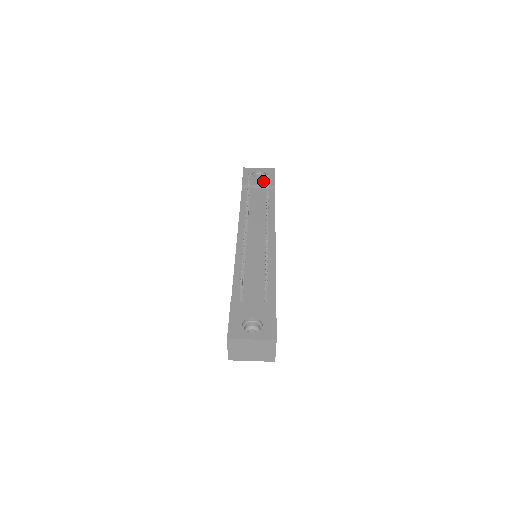
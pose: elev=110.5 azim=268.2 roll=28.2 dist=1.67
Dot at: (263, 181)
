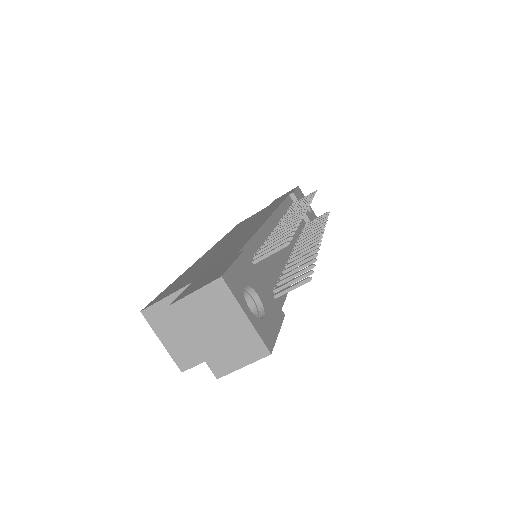
Dot at: (309, 214)
